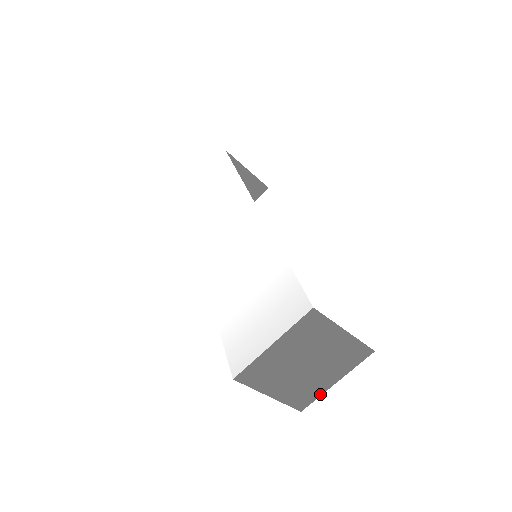
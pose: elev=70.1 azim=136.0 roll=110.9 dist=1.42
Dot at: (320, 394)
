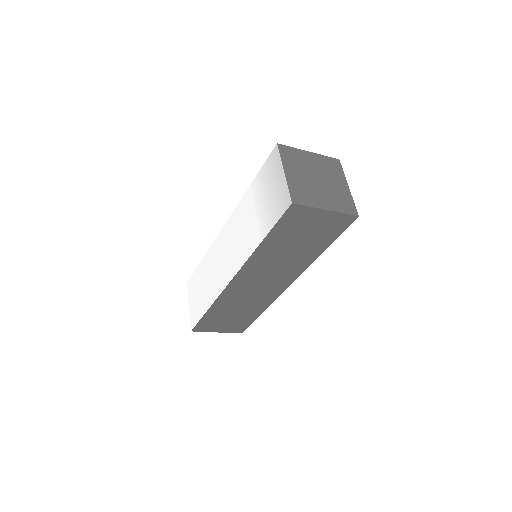
Dot at: (351, 199)
